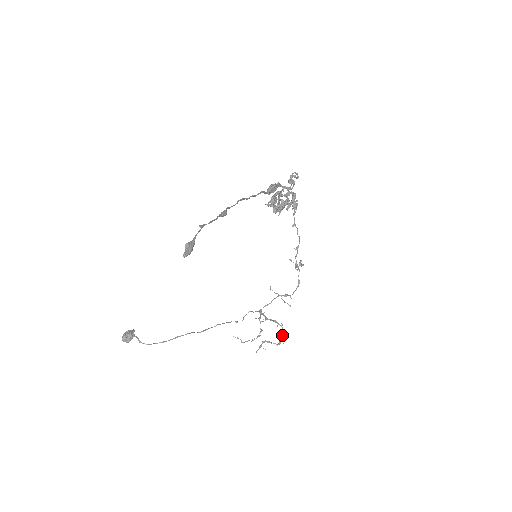
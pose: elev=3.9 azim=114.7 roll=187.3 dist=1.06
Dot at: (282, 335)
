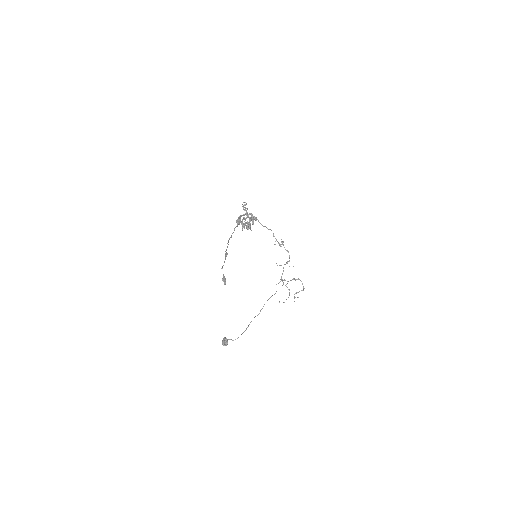
Dot at: (302, 284)
